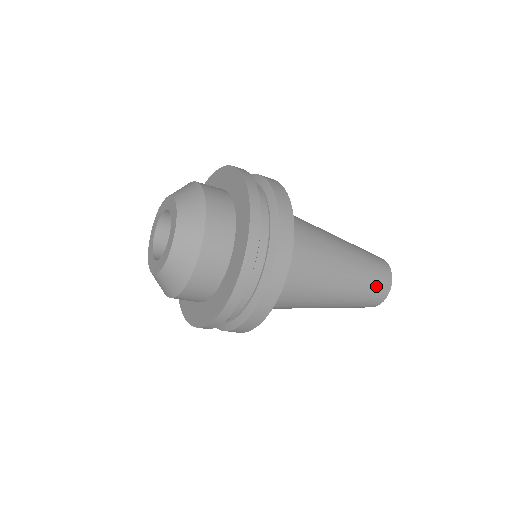
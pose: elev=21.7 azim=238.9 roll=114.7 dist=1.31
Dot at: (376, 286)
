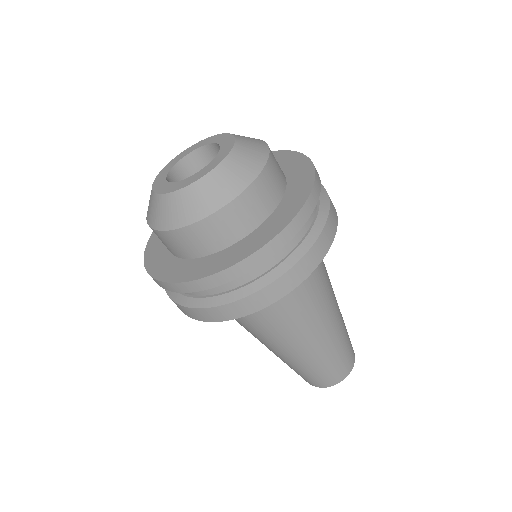
Dot at: (349, 348)
